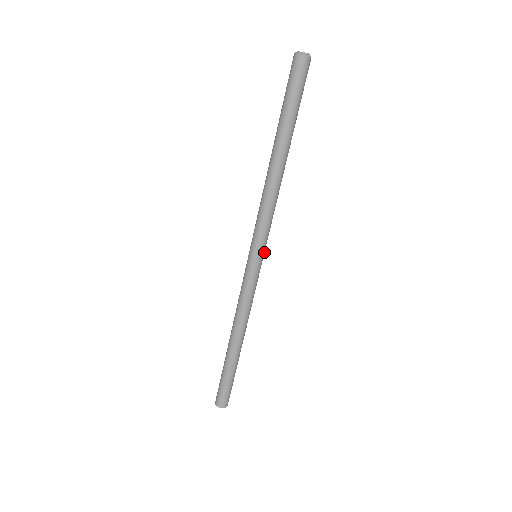
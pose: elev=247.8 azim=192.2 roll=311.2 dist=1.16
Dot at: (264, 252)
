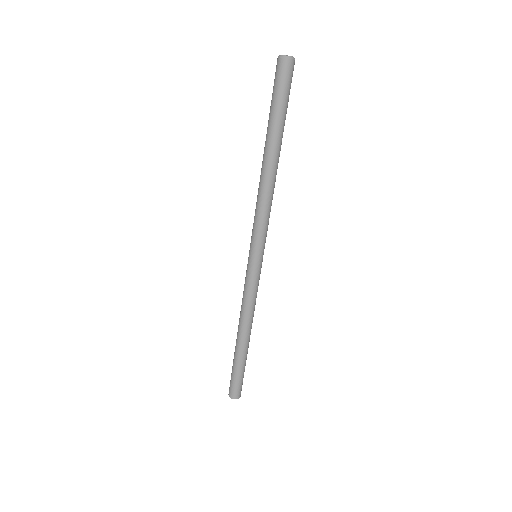
Dot at: occluded
